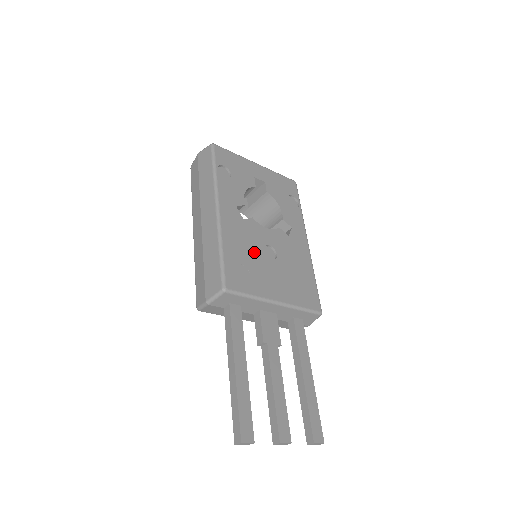
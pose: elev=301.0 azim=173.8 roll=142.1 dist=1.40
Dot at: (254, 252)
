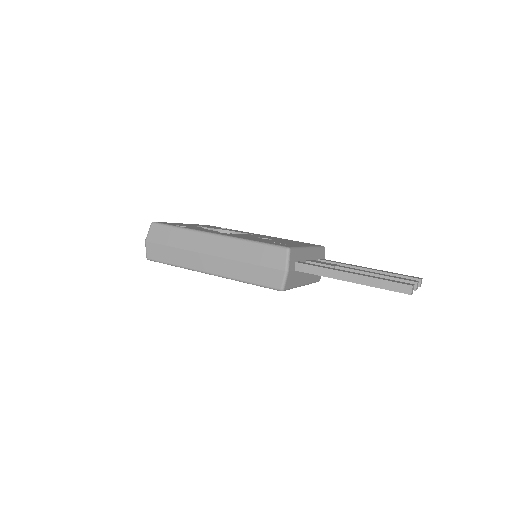
Dot at: (261, 239)
